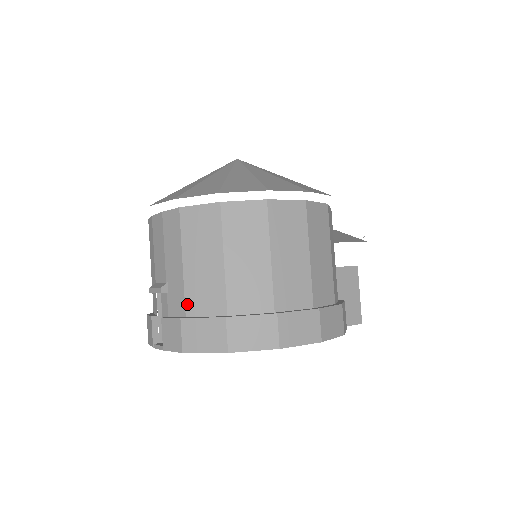
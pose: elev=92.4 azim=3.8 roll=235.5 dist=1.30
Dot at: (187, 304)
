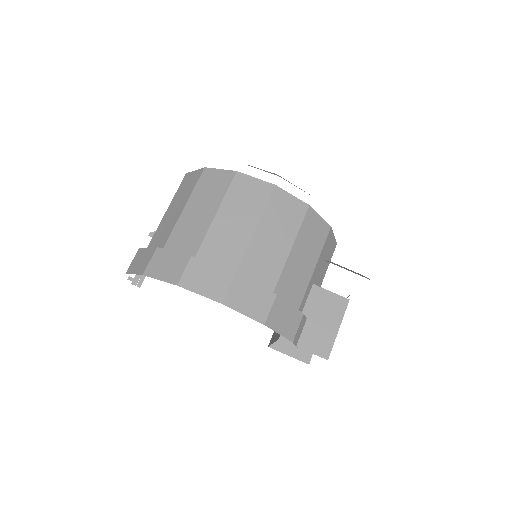
Dot at: (151, 241)
